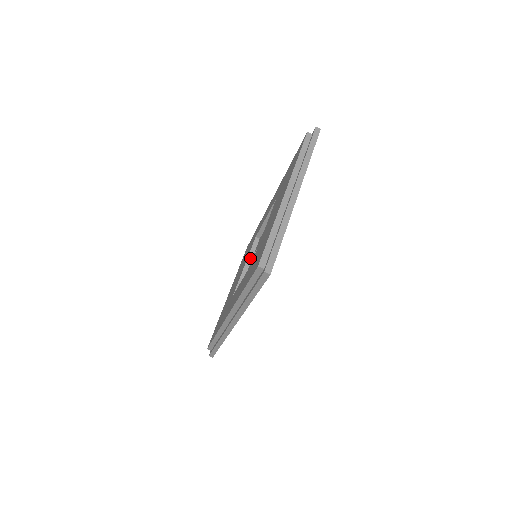
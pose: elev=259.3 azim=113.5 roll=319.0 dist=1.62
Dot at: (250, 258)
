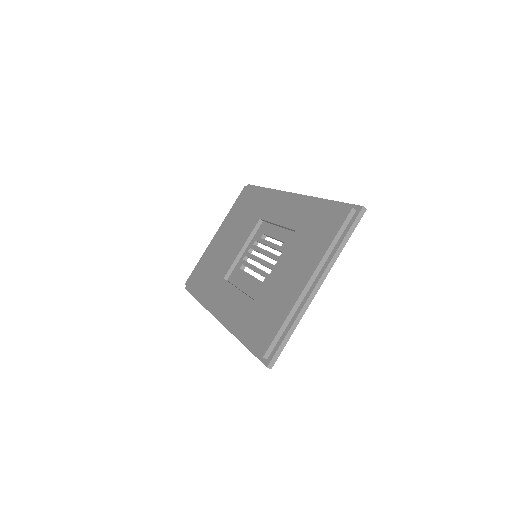
Dot at: (249, 241)
